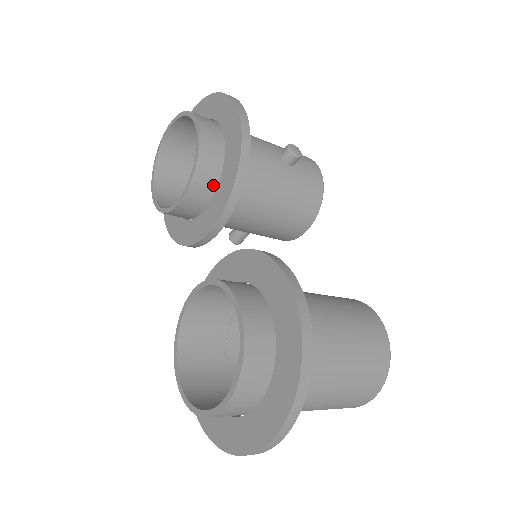
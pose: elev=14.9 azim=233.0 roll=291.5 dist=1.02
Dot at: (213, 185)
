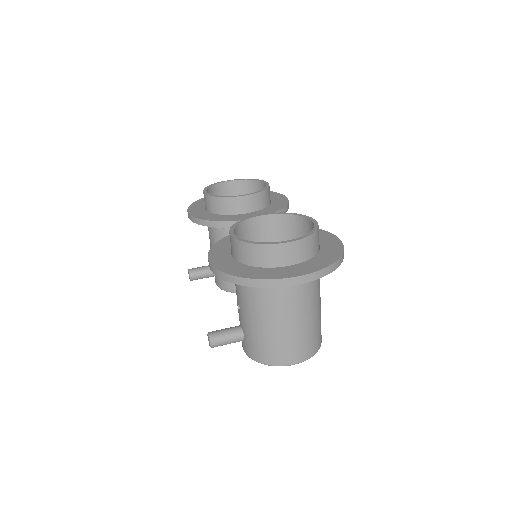
Dot at: (261, 207)
